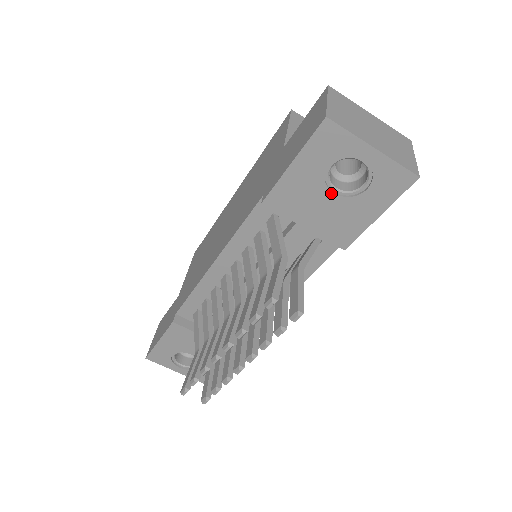
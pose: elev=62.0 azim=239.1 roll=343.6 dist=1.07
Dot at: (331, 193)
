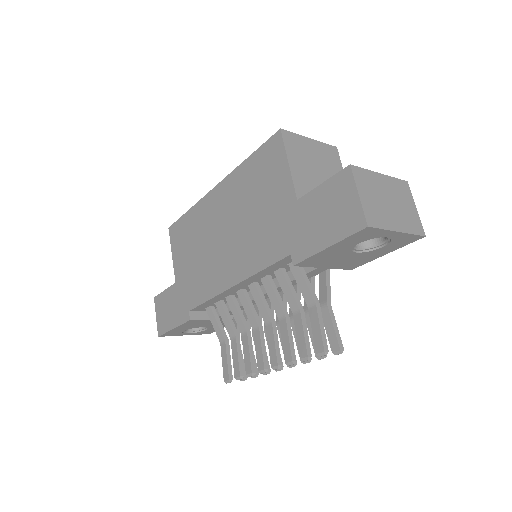
Dot at: (354, 253)
